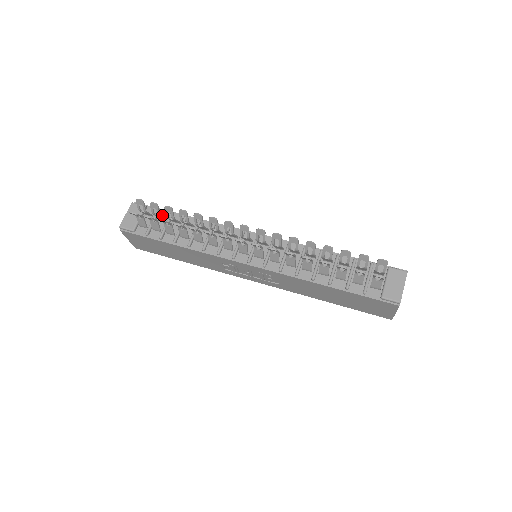
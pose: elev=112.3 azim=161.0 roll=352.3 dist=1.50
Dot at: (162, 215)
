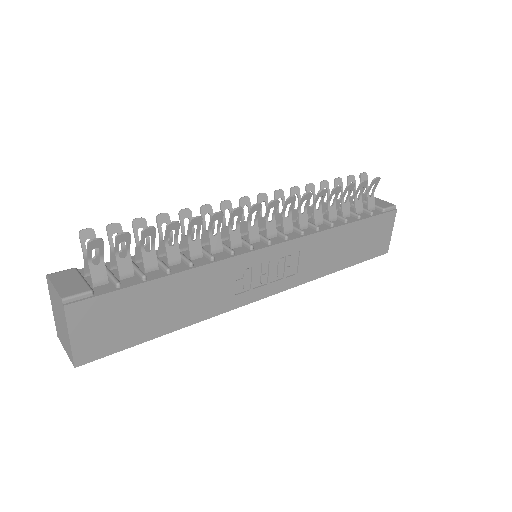
Dot at: (112, 266)
